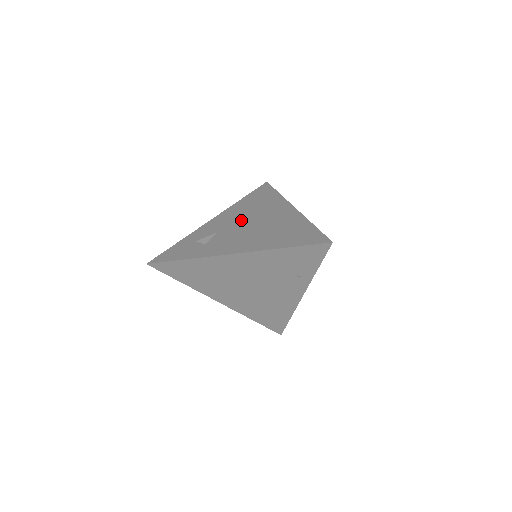
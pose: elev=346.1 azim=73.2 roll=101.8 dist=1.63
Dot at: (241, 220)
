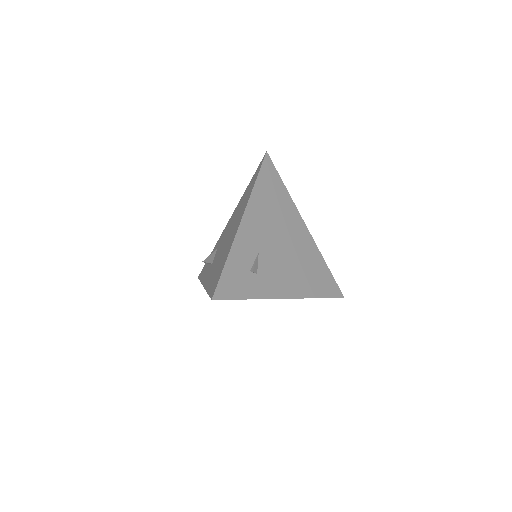
Dot at: (273, 235)
